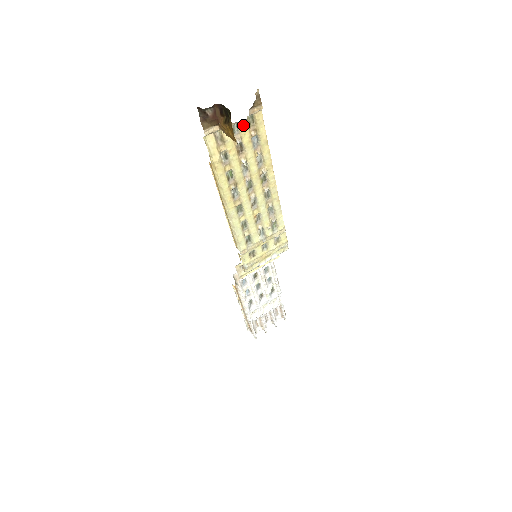
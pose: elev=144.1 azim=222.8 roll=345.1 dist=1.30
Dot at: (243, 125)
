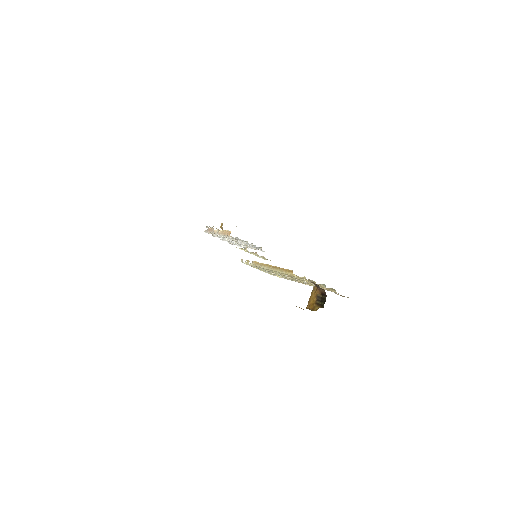
Dot at: (326, 288)
